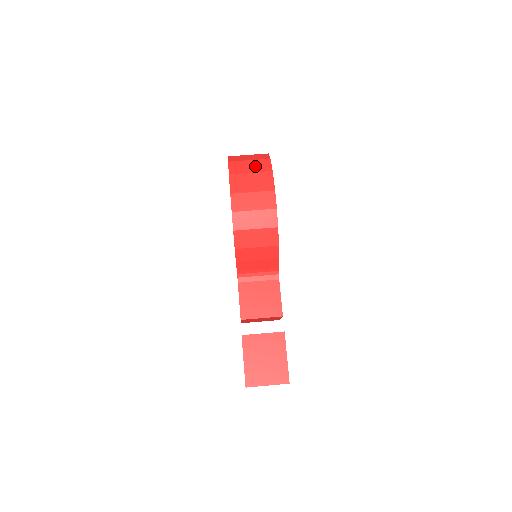
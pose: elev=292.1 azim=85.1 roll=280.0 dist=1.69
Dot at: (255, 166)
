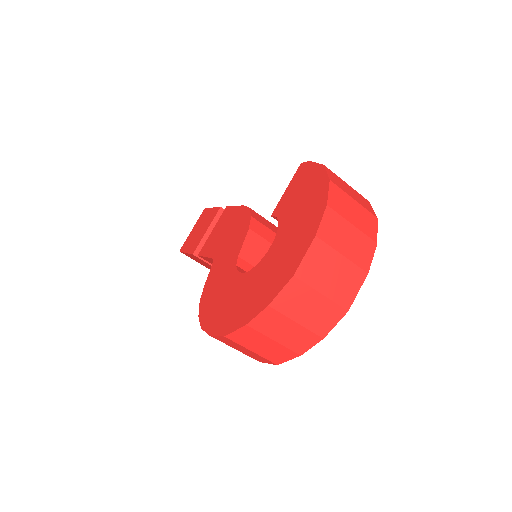
Dot at: (268, 350)
